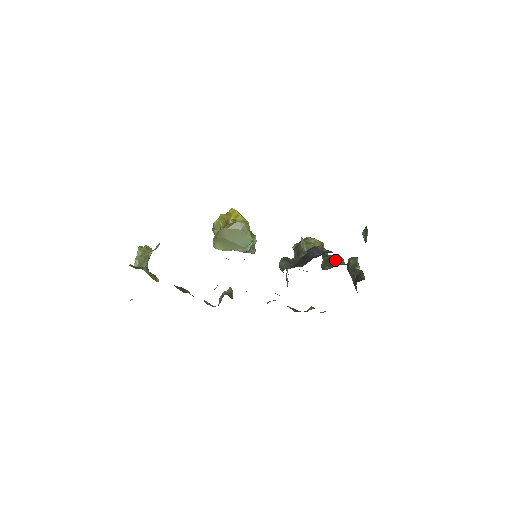
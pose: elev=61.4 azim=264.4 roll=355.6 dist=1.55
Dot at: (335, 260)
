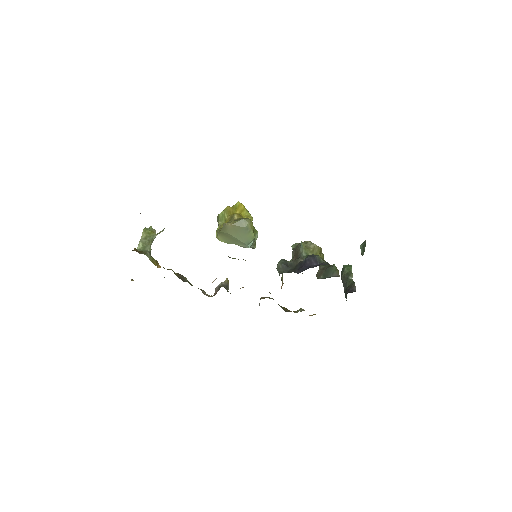
Dot at: (330, 271)
